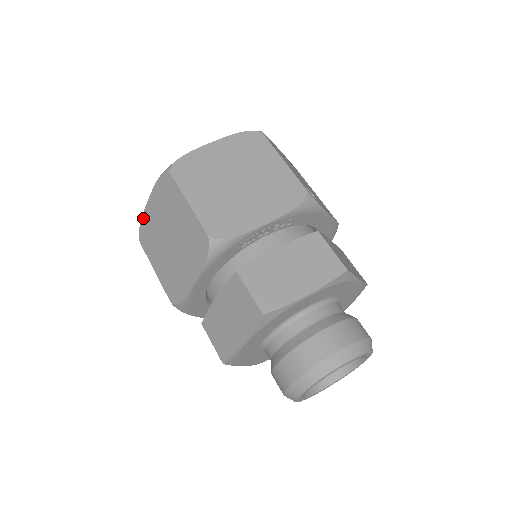
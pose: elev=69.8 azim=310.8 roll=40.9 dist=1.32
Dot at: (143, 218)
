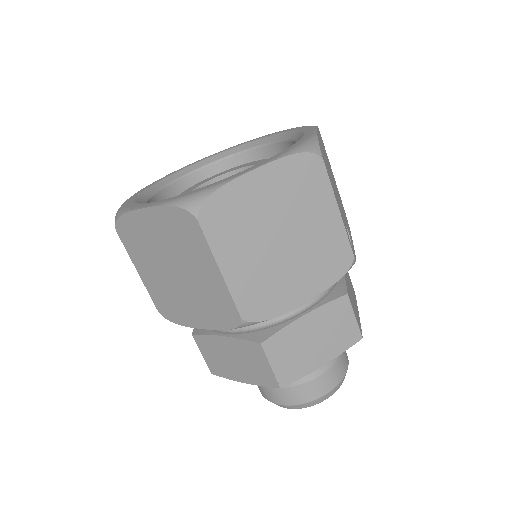
Dot at: (128, 216)
